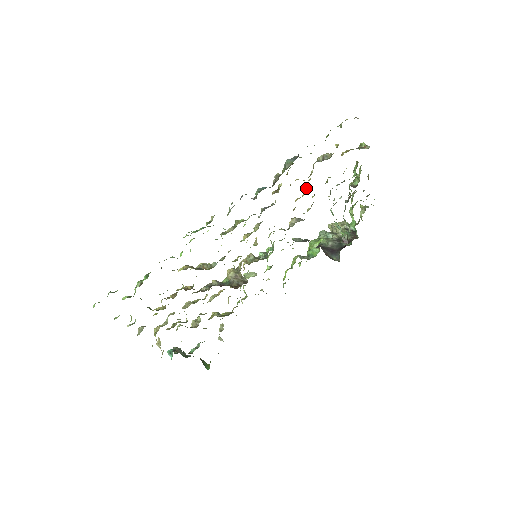
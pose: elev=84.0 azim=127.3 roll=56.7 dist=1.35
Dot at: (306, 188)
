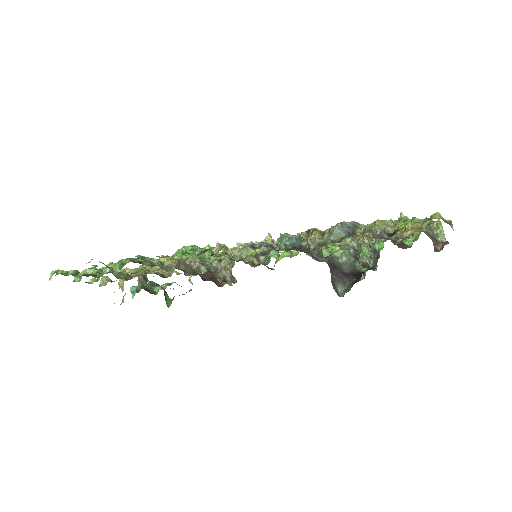
Dot at: occluded
